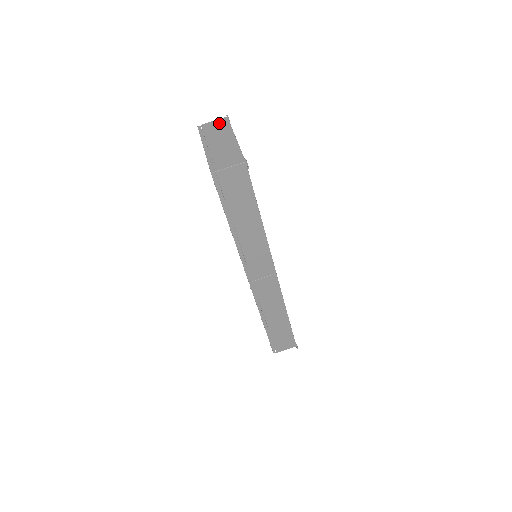
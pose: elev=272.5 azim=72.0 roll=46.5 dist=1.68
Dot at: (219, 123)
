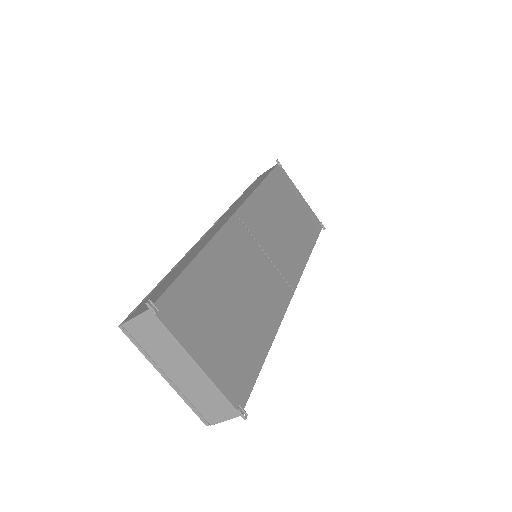
Dot at: (148, 327)
